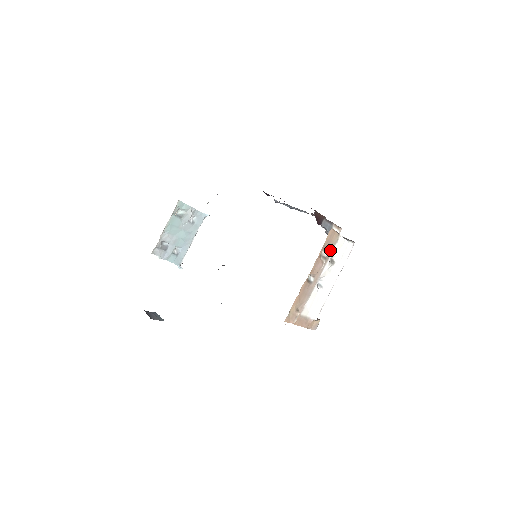
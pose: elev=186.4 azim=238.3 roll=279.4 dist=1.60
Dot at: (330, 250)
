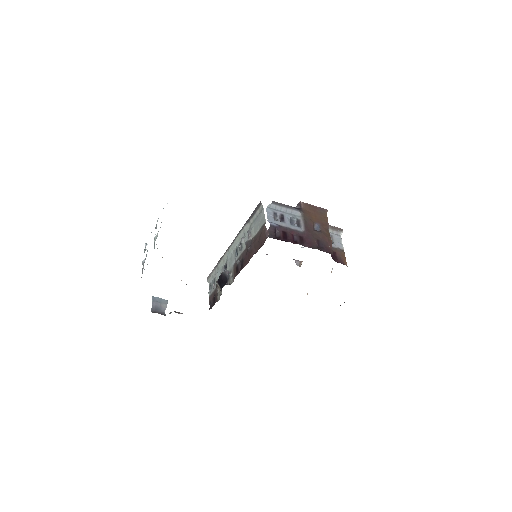
Dot at: occluded
